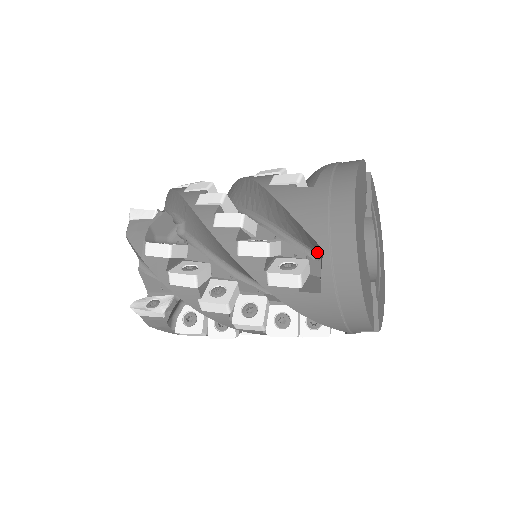
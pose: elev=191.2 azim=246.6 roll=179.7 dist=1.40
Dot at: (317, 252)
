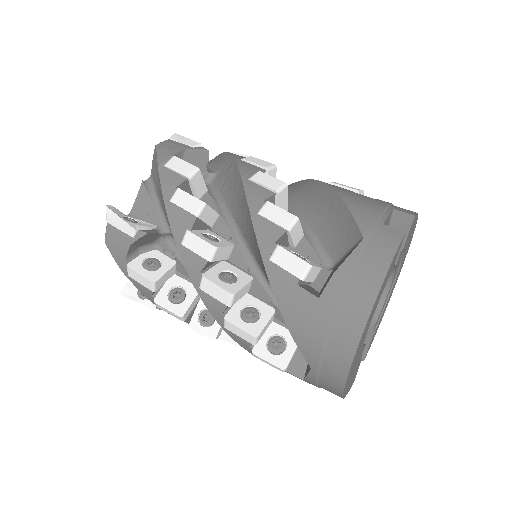
Dot at: occluded
